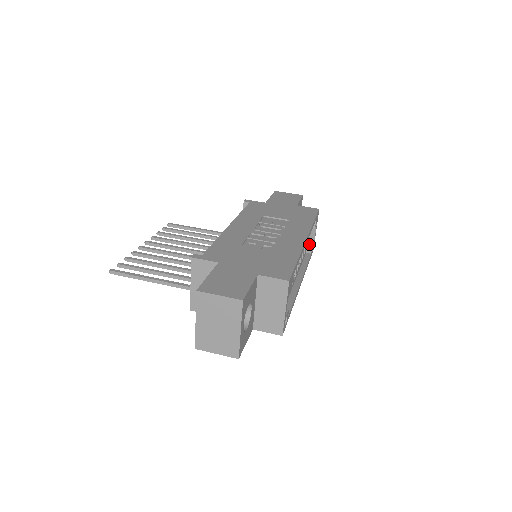
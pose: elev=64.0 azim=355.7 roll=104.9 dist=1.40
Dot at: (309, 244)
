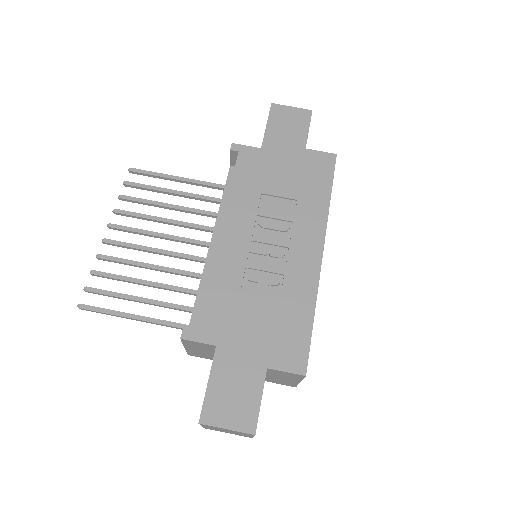
Dot at: occluded
